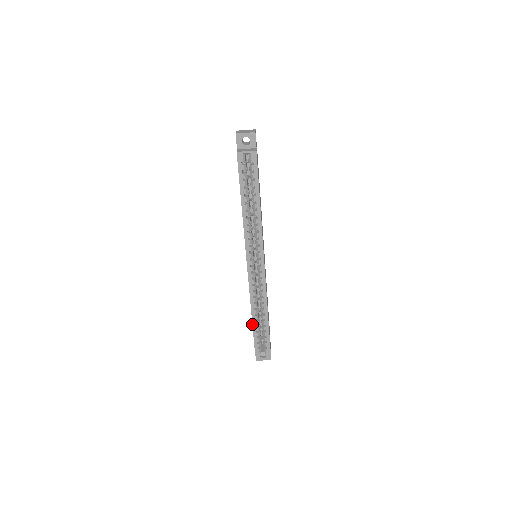
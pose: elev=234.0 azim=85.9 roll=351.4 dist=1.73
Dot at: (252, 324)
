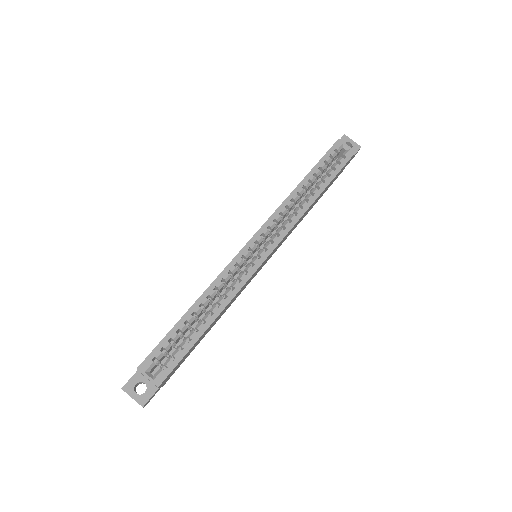
Dot at: (184, 314)
